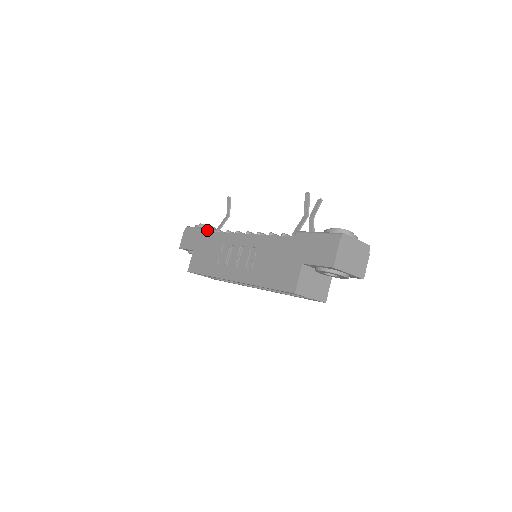
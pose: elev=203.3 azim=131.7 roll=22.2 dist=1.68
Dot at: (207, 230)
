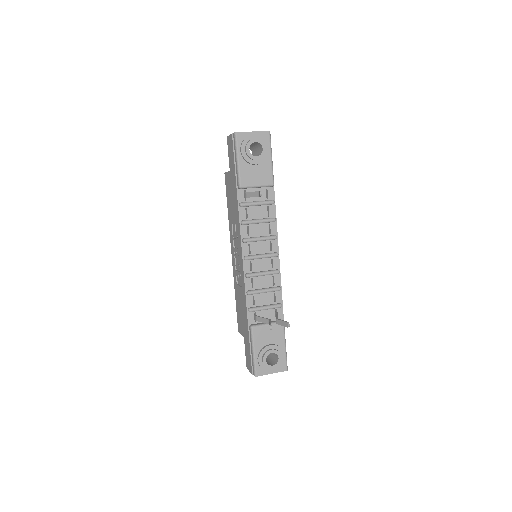
Dot at: (237, 185)
